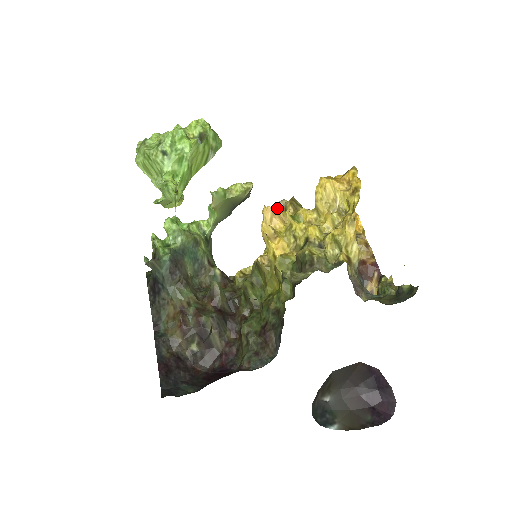
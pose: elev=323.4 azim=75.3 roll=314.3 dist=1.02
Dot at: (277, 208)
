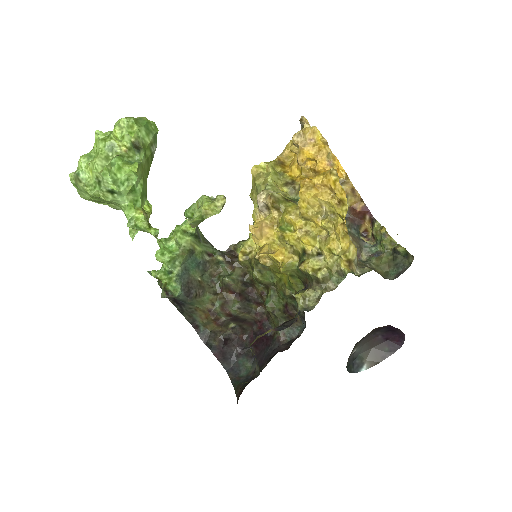
Dot at: (258, 206)
